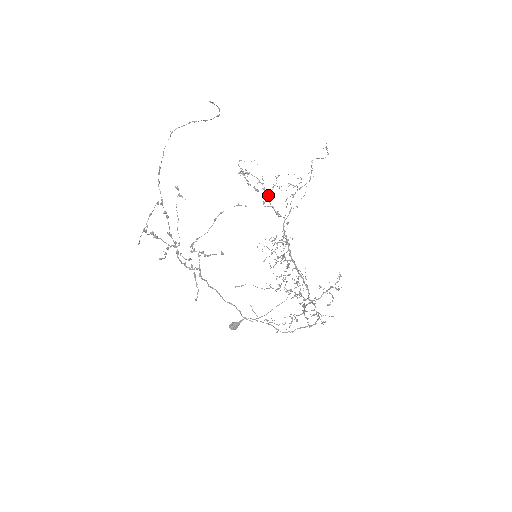
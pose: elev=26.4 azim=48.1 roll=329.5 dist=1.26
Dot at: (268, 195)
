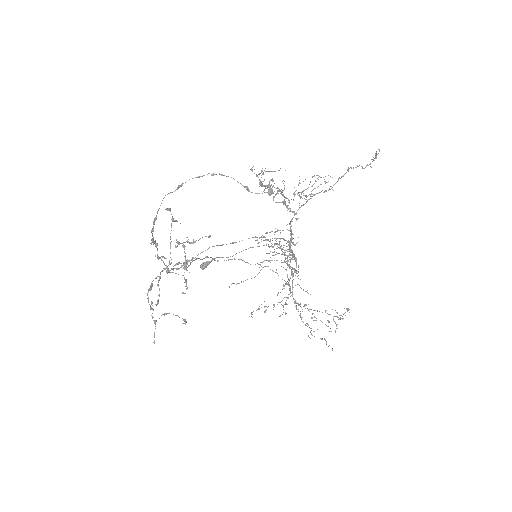
Dot at: occluded
